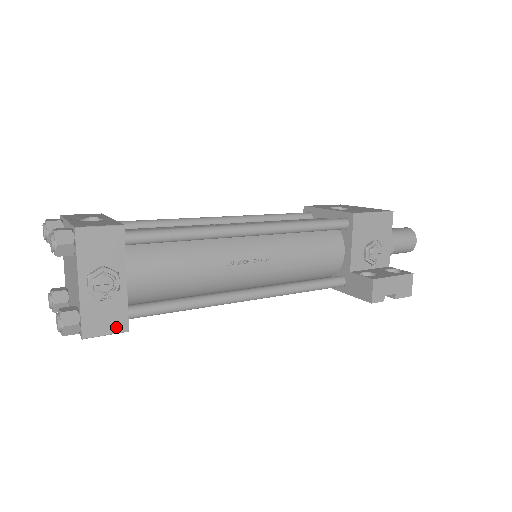
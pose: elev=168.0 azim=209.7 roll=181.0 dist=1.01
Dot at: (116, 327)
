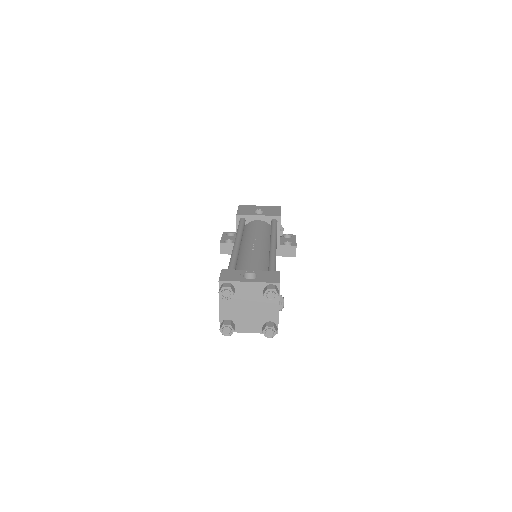
Dot at: occluded
